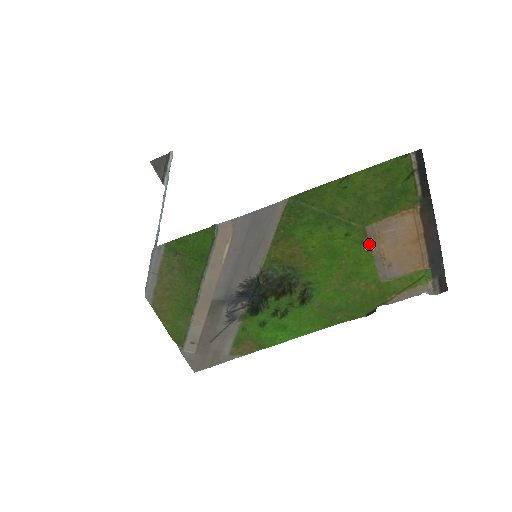
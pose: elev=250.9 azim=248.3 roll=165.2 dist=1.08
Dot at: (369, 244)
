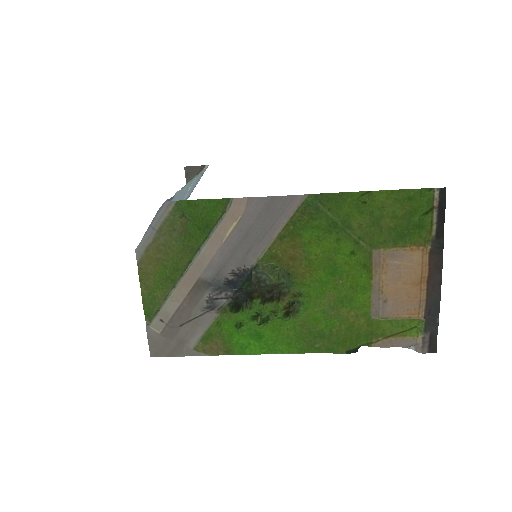
Dot at: (371, 270)
